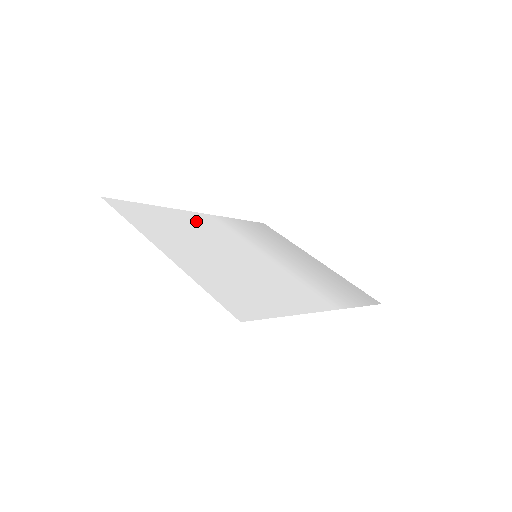
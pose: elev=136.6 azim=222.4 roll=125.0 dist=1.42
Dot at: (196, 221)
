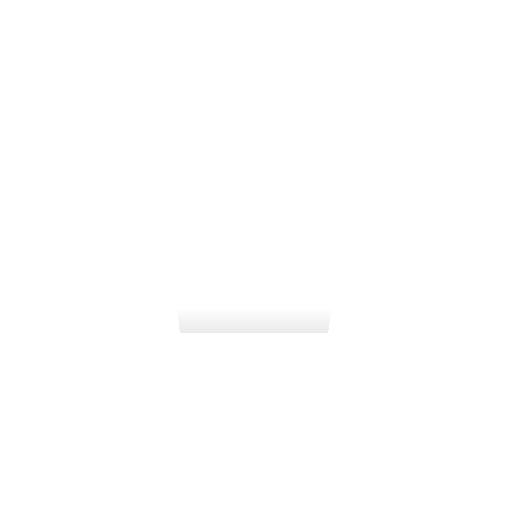
Dot at: (193, 236)
